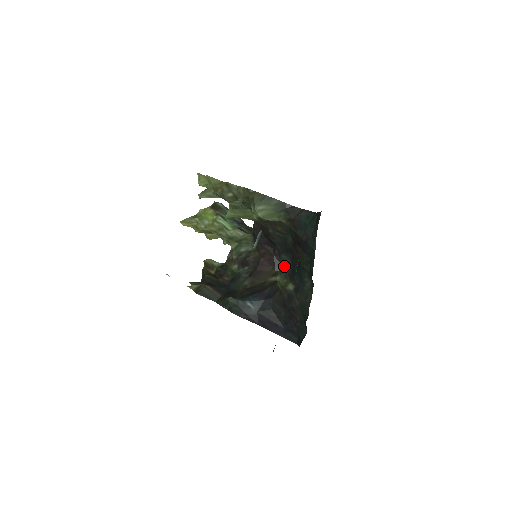
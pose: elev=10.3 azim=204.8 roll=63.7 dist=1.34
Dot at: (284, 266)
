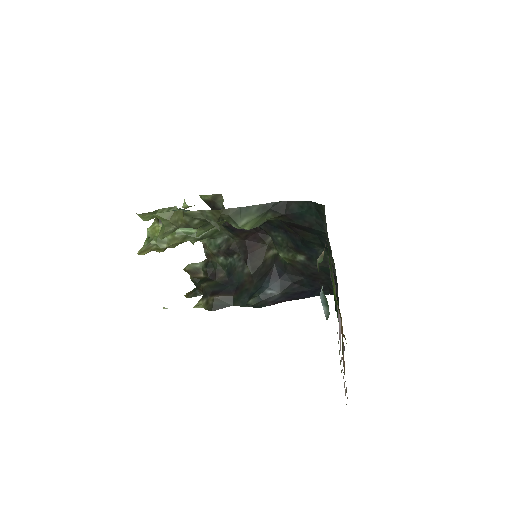
Dot at: (281, 242)
